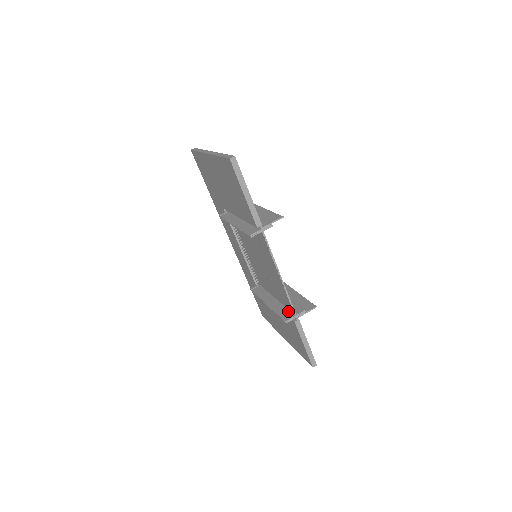
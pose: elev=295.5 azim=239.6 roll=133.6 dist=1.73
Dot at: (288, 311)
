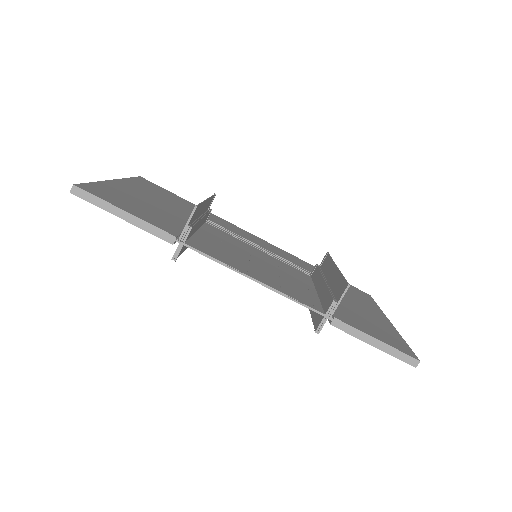
Dot at: occluded
